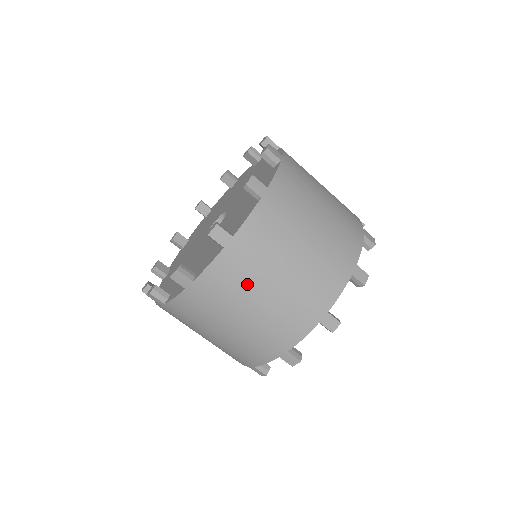
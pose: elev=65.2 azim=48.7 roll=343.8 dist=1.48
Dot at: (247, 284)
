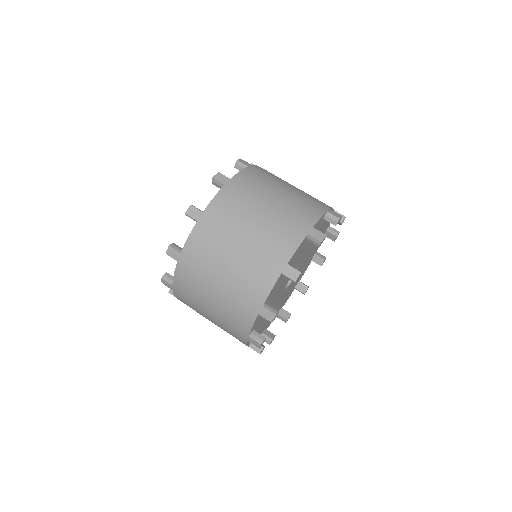
Dot at: (218, 247)
